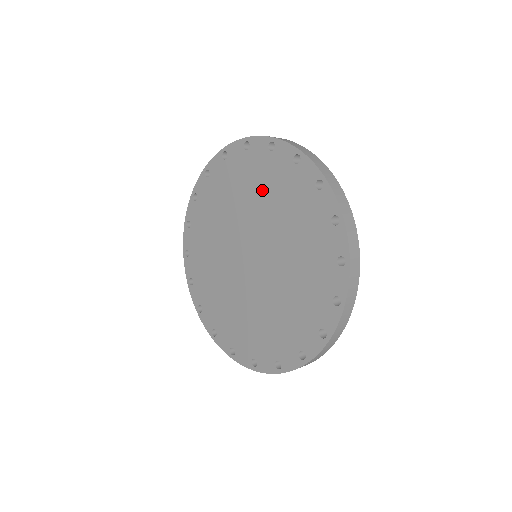
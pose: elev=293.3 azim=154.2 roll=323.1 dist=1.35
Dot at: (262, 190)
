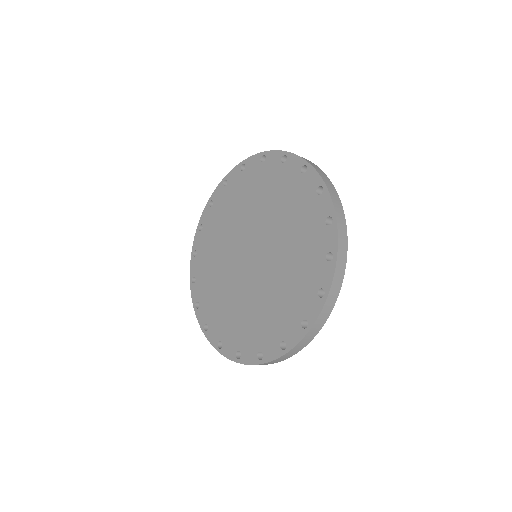
Dot at: (245, 200)
